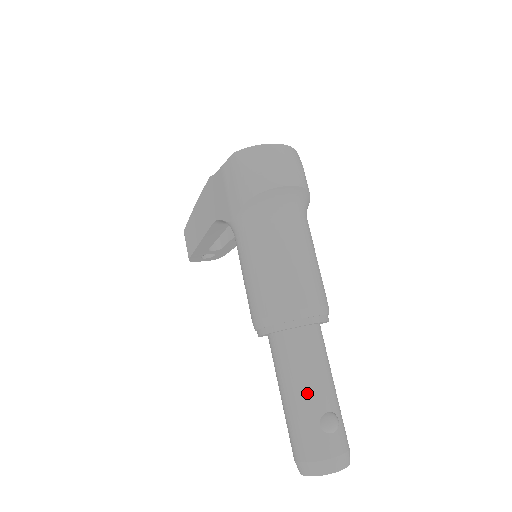
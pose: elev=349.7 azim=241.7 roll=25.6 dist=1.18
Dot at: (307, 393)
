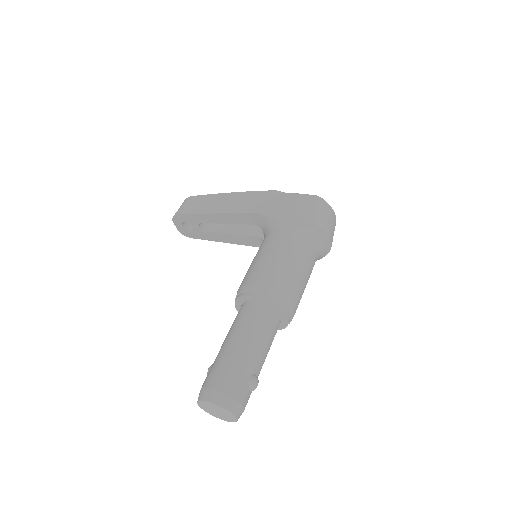
Dot at: (256, 353)
